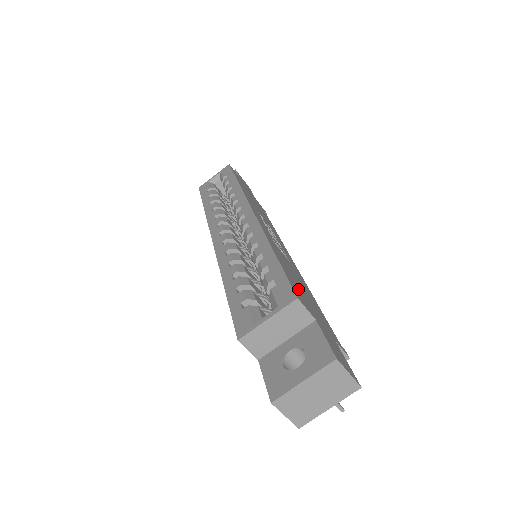
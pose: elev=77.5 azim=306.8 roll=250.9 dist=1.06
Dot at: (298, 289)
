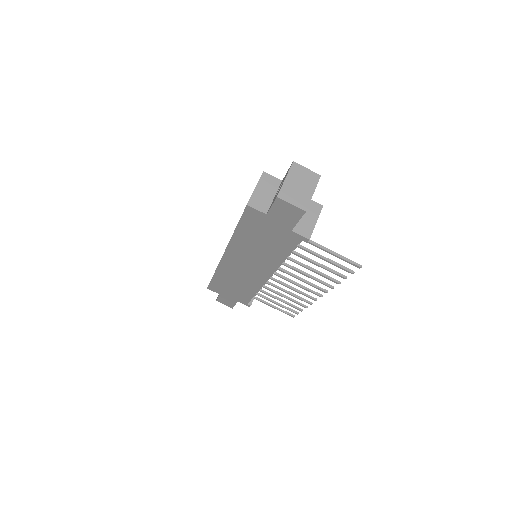
Dot at: occluded
